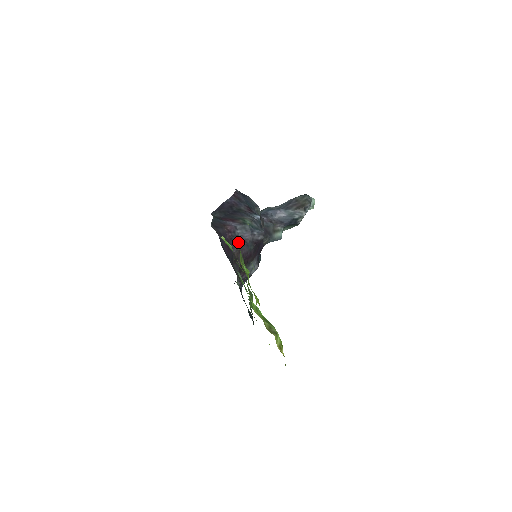
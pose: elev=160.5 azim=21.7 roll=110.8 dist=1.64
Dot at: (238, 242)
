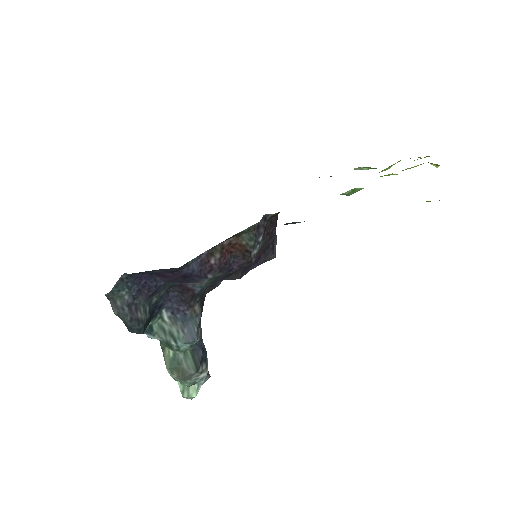
Dot at: occluded
